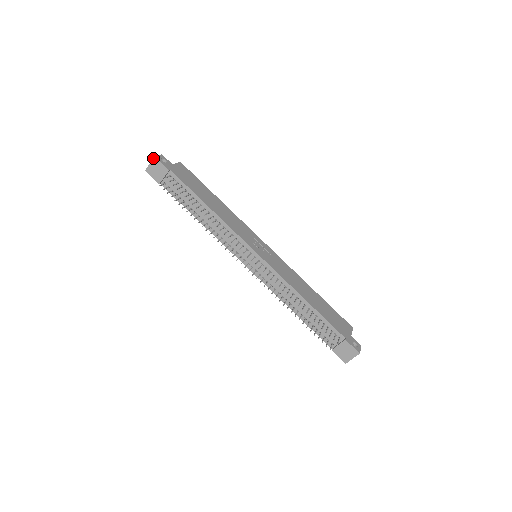
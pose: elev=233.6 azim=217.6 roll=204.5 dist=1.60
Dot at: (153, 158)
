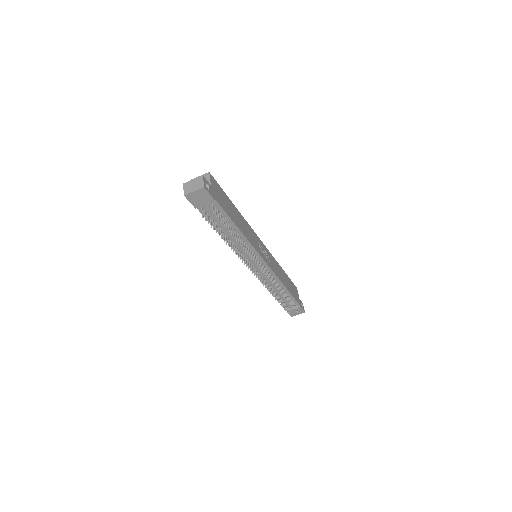
Dot at: (201, 188)
